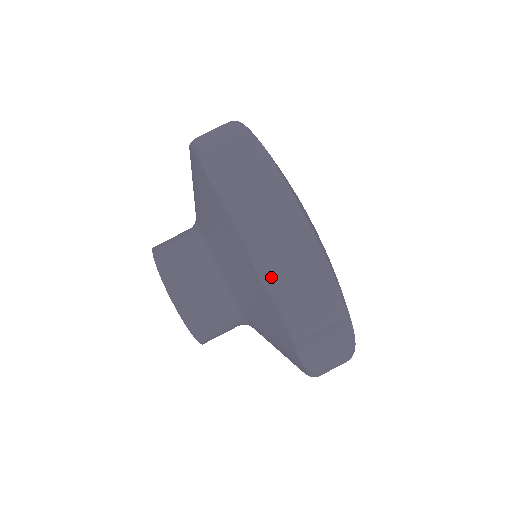
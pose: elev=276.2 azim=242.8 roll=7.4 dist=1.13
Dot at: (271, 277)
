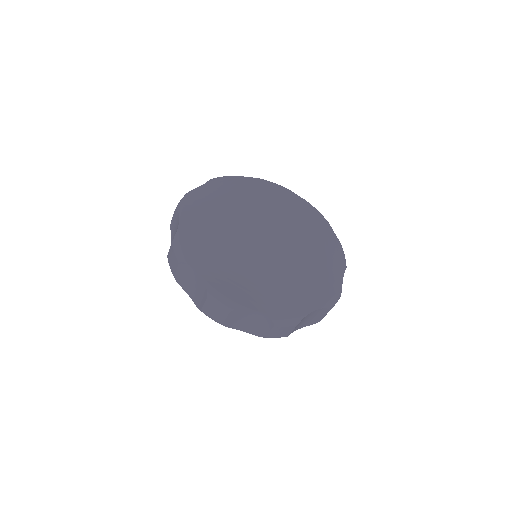
Dot at: (247, 329)
